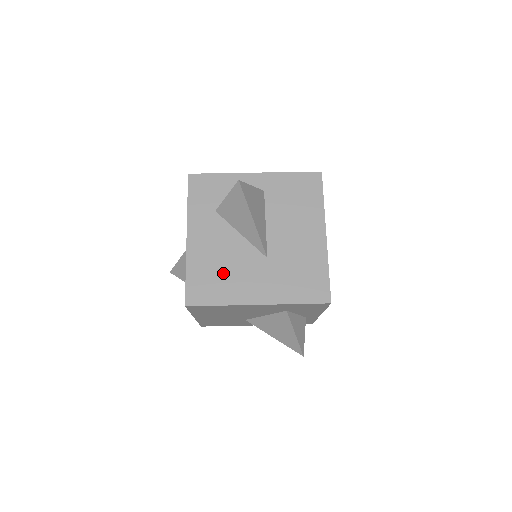
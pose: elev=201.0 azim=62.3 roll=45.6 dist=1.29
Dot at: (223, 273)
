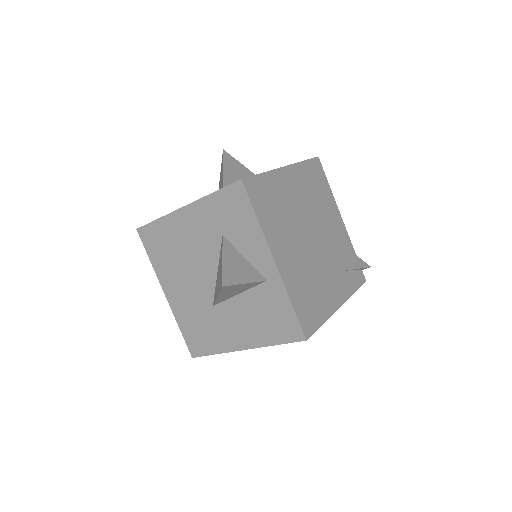
Dot at: occluded
